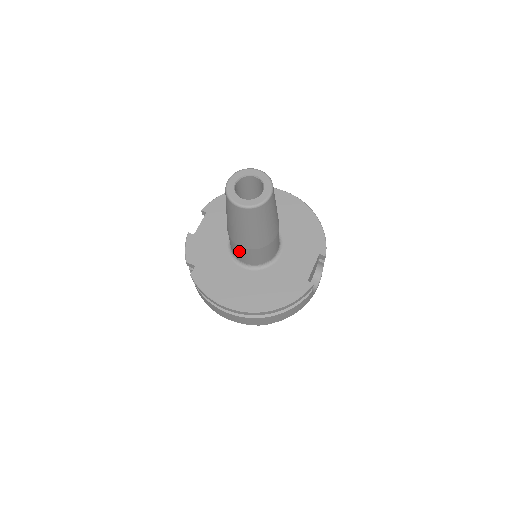
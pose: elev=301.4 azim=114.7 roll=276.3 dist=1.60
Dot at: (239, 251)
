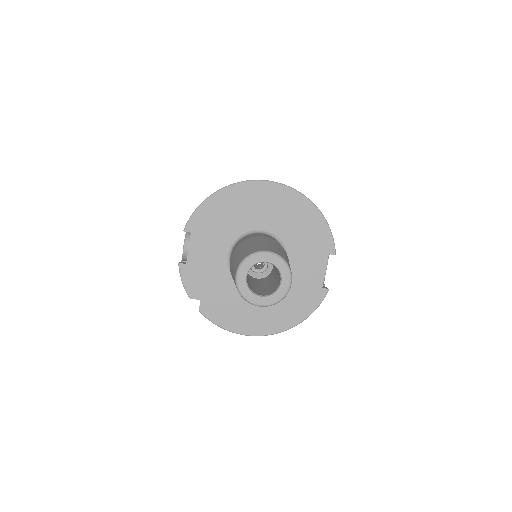
Dot at: occluded
